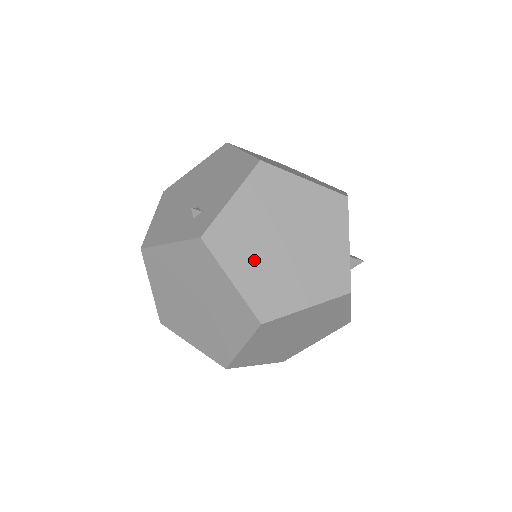
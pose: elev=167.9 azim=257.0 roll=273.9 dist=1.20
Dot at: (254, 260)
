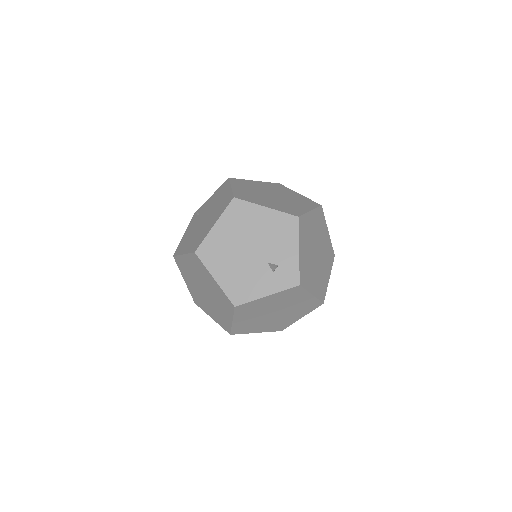
Dot at: (314, 275)
